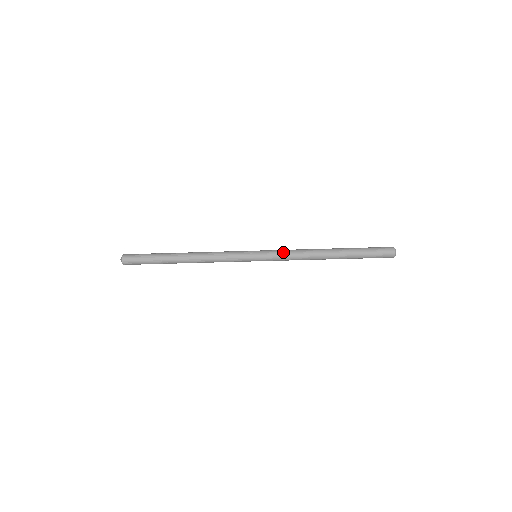
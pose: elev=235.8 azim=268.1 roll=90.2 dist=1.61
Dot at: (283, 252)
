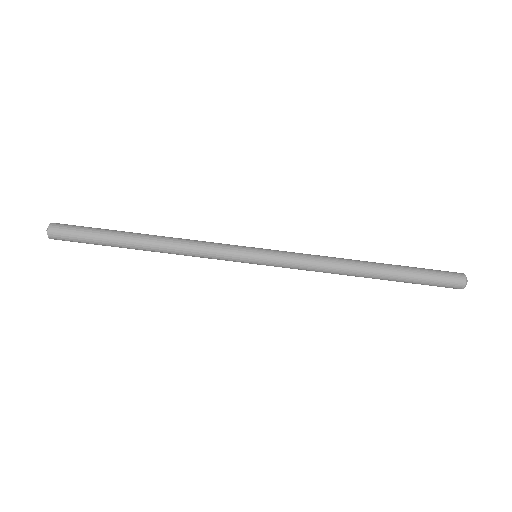
Dot at: (298, 253)
